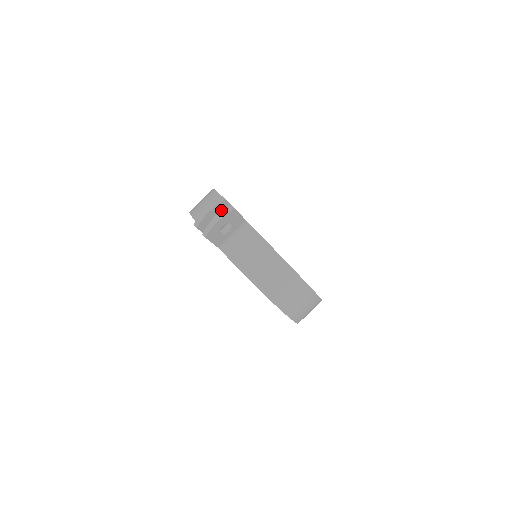
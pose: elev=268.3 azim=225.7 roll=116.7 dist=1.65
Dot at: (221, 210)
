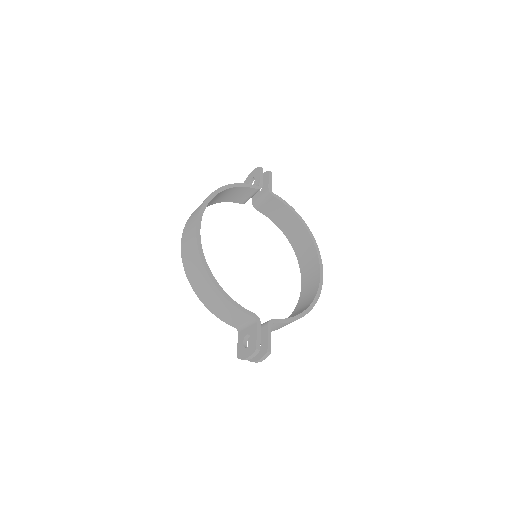
Dot at: occluded
